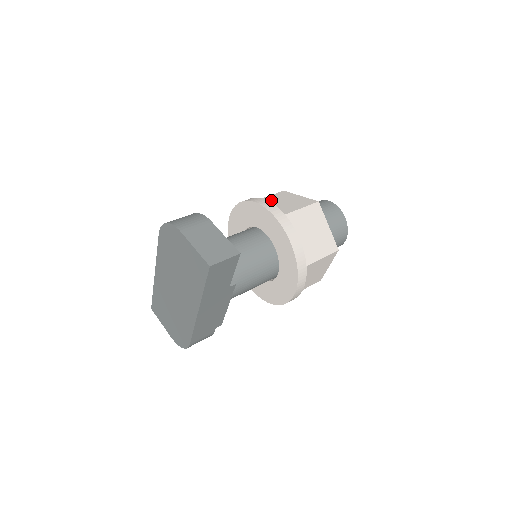
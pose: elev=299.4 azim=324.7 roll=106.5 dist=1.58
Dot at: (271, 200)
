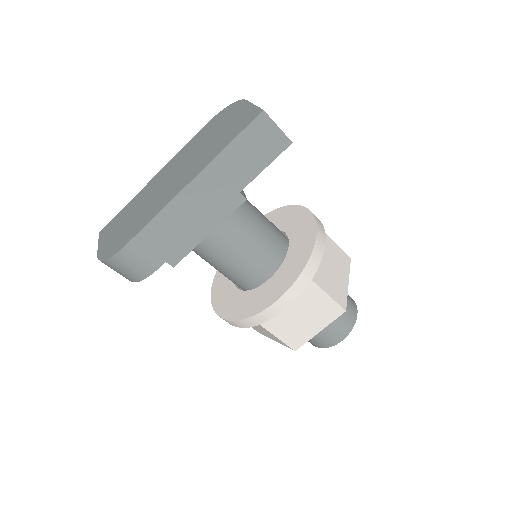
Dot at: occluded
